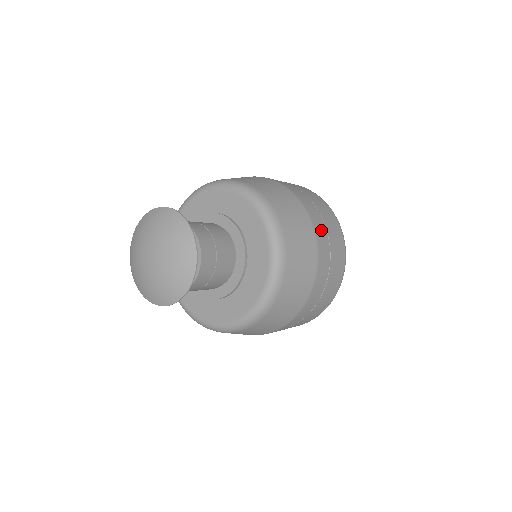
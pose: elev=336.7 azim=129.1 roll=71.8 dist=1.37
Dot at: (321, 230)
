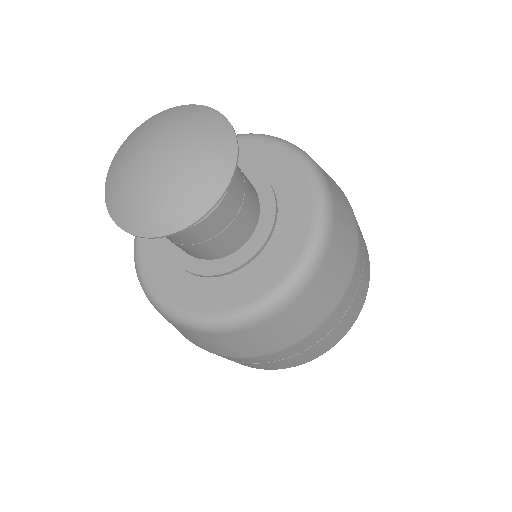
Dot at: (343, 307)
